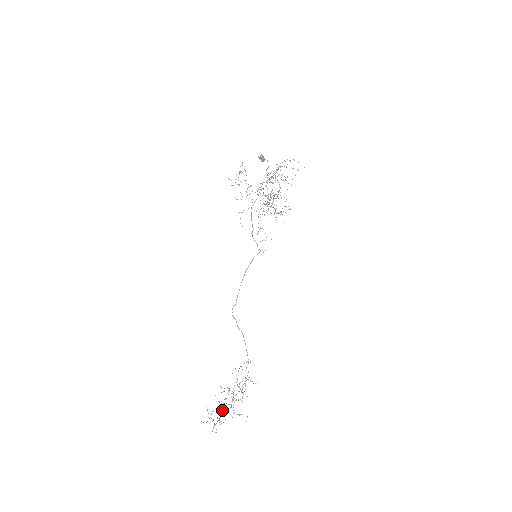
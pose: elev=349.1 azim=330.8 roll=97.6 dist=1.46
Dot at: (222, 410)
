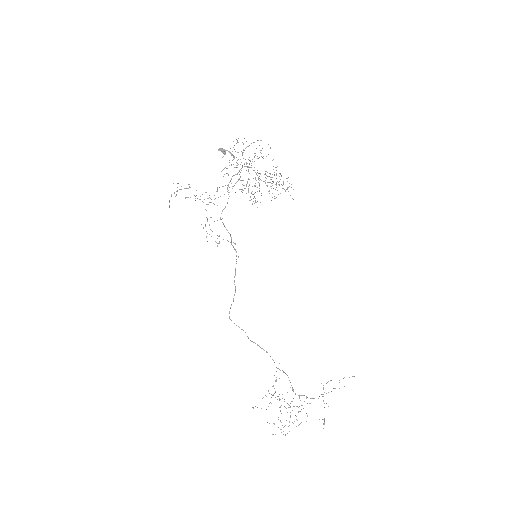
Dot at: occluded
